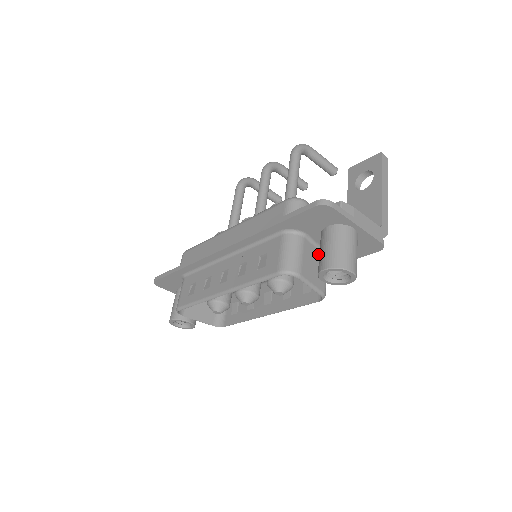
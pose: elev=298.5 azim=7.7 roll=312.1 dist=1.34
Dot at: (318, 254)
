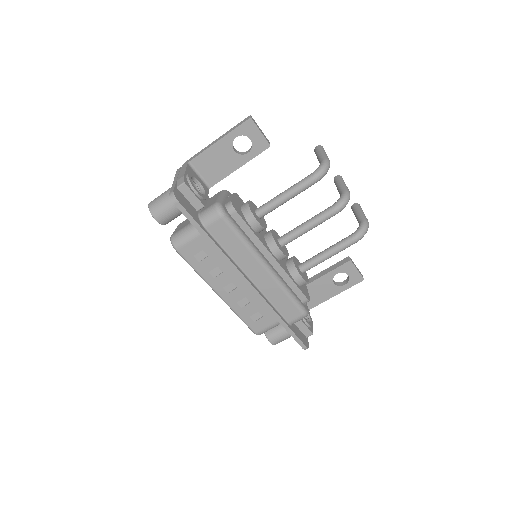
Dot at: occluded
